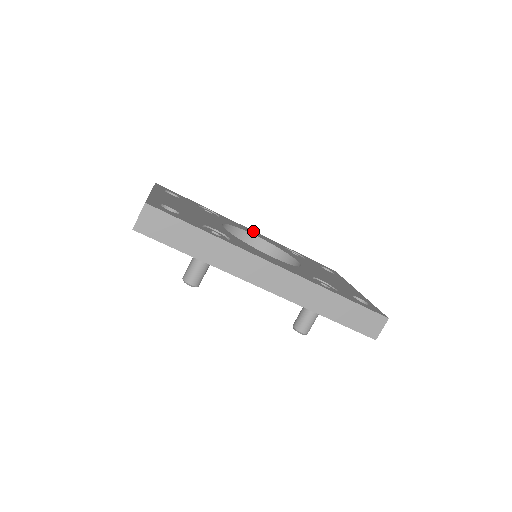
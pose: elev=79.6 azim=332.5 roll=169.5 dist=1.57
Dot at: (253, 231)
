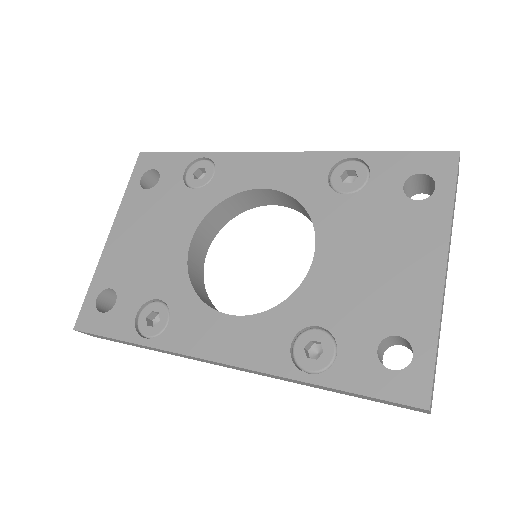
Dot at: (275, 158)
